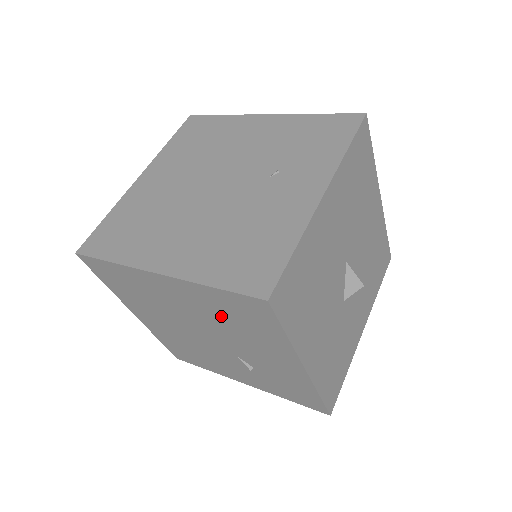
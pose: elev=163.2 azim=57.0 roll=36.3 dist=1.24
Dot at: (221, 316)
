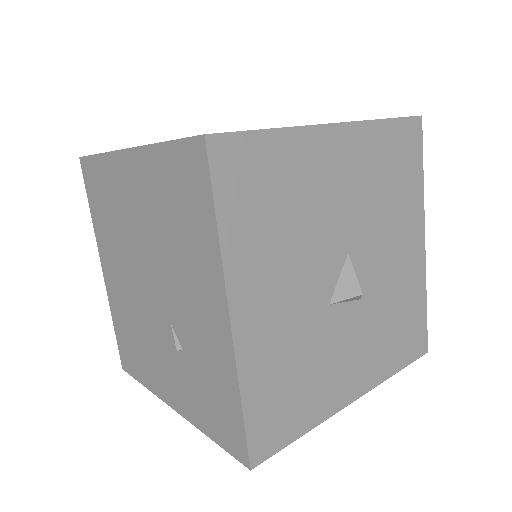
Dot at: (164, 215)
